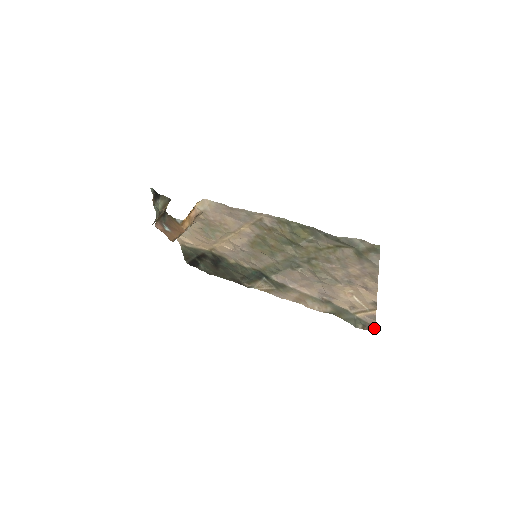
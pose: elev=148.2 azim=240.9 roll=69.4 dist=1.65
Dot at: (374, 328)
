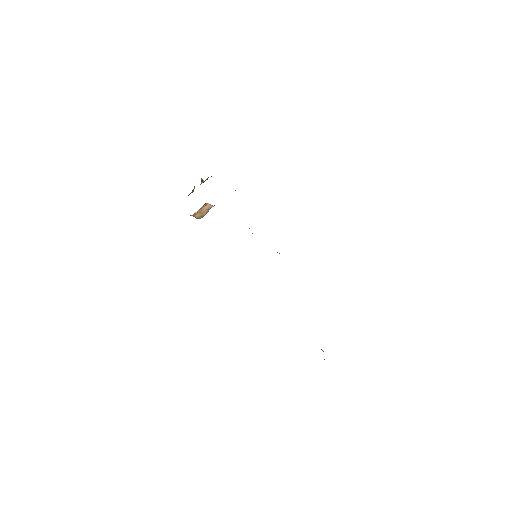
Dot at: occluded
